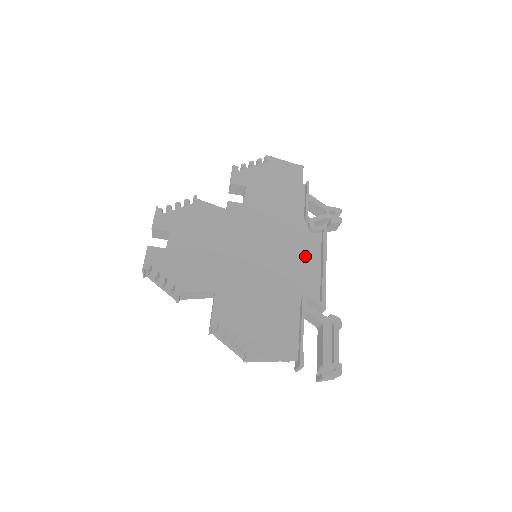
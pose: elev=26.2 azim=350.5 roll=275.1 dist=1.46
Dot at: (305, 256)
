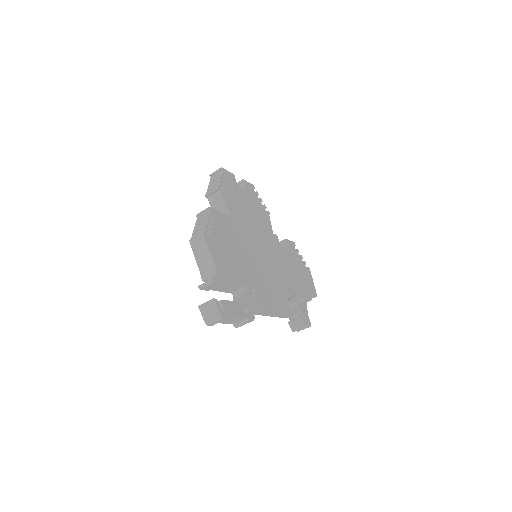
Dot at: (273, 295)
